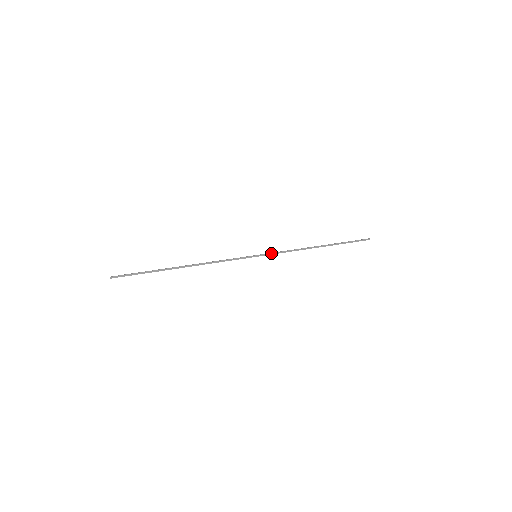
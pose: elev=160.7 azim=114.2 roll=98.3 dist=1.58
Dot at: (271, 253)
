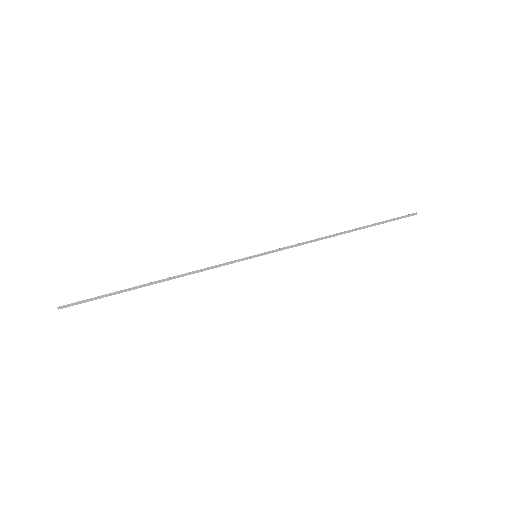
Dot at: (277, 249)
